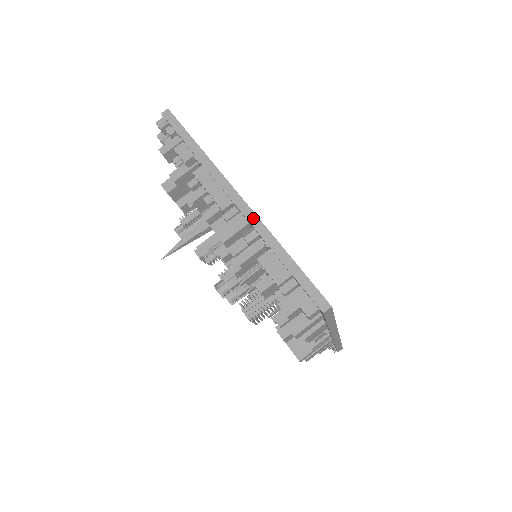
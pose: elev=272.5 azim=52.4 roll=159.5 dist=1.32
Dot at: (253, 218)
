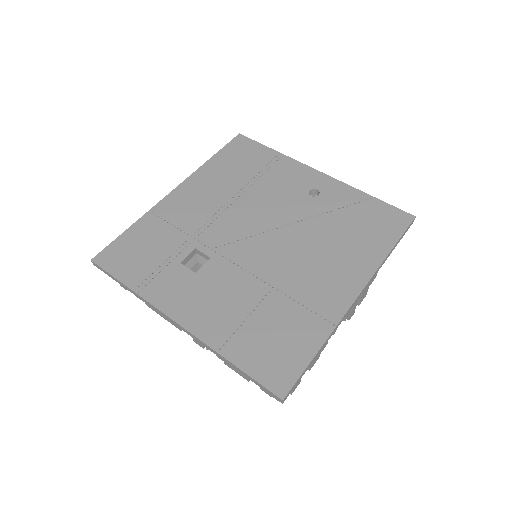
Dot at: (196, 339)
